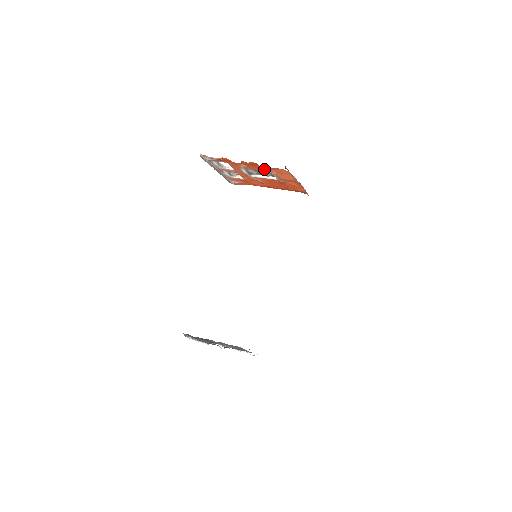
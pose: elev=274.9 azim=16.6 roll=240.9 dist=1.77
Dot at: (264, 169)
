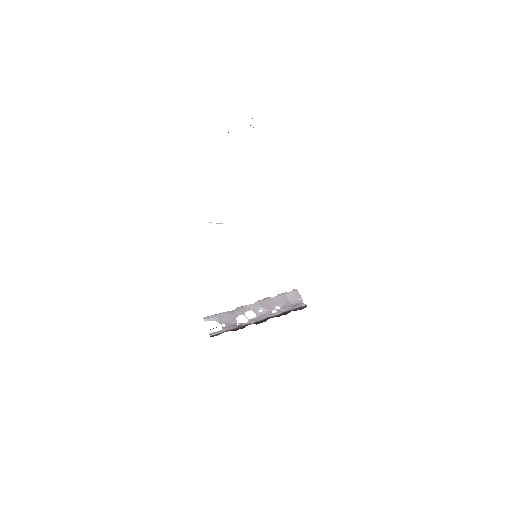
Dot at: occluded
